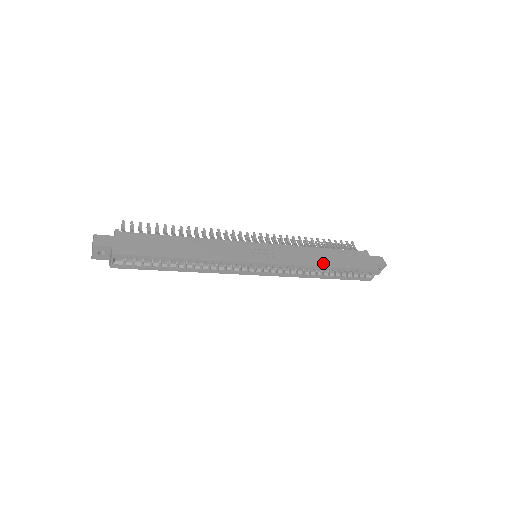
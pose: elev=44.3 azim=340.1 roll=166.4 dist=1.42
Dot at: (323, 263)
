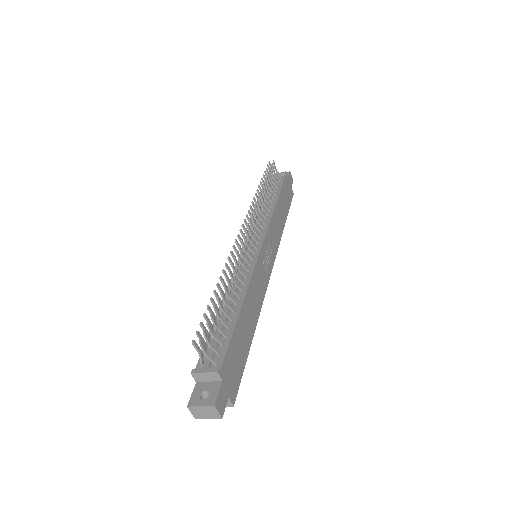
Dot at: (283, 223)
